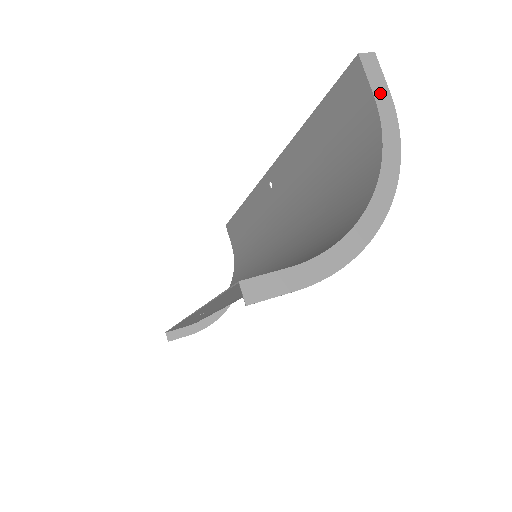
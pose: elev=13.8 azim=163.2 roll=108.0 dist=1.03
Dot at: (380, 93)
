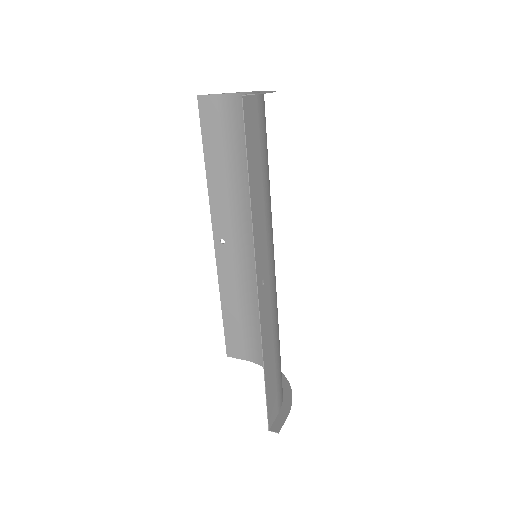
Dot at: (220, 94)
